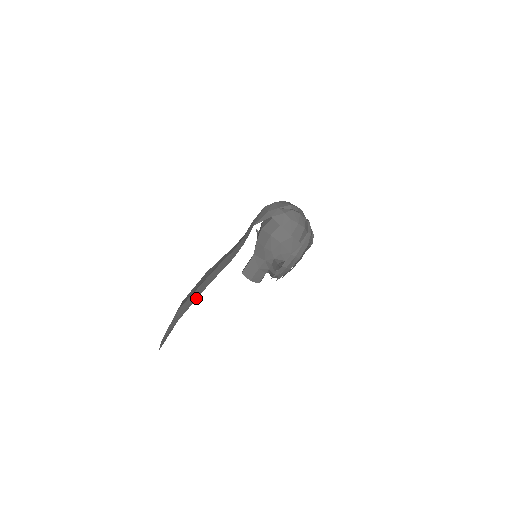
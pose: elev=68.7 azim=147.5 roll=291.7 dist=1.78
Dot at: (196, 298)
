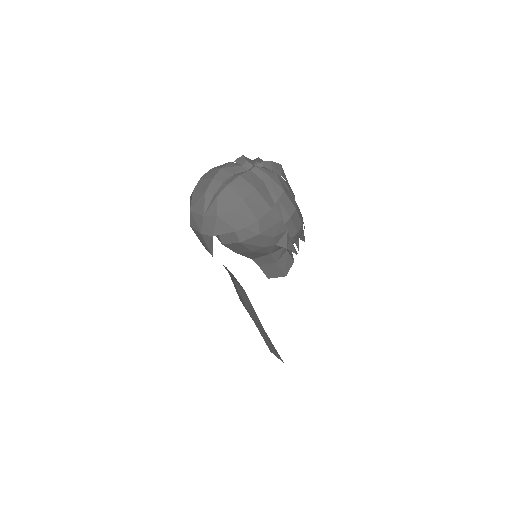
Dot at: occluded
